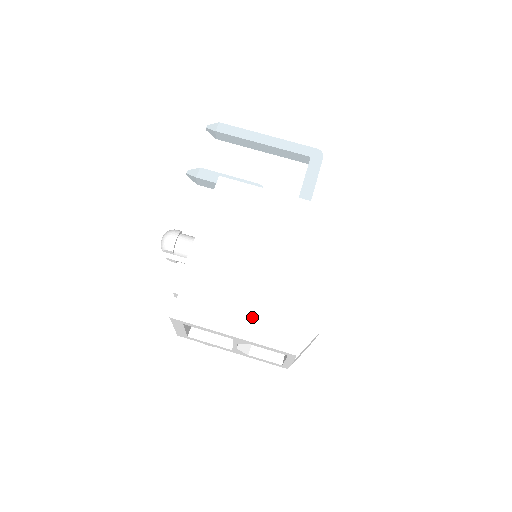
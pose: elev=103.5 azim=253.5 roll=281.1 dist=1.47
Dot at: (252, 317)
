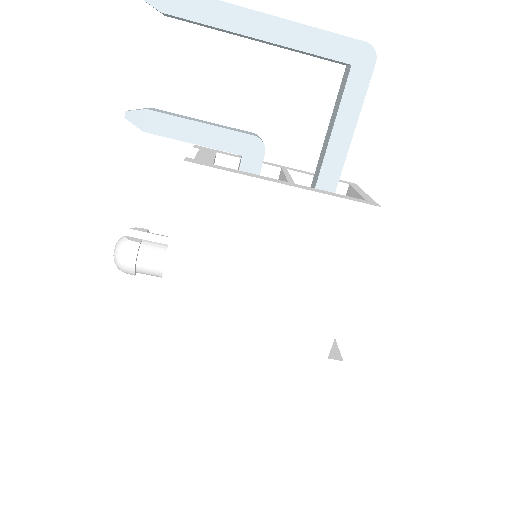
Dot at: (255, 373)
